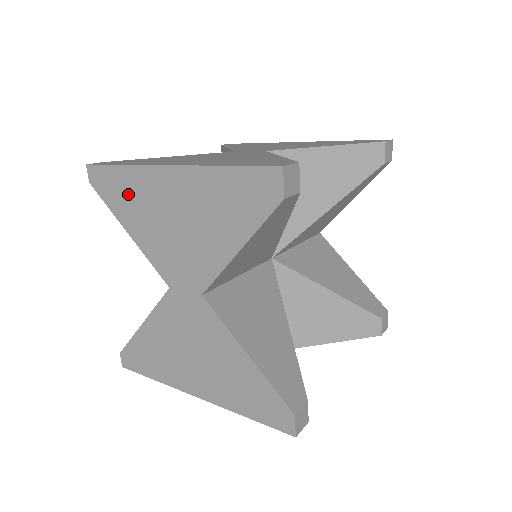
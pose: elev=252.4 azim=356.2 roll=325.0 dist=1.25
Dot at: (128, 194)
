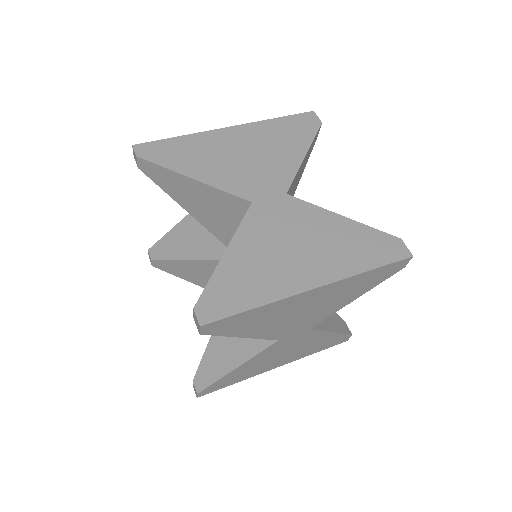
Dot at: (257, 319)
